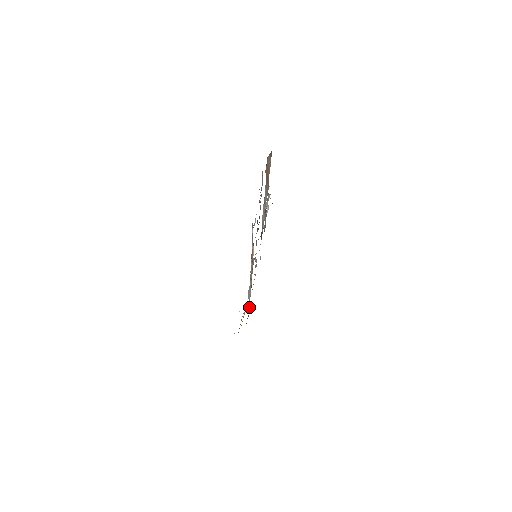
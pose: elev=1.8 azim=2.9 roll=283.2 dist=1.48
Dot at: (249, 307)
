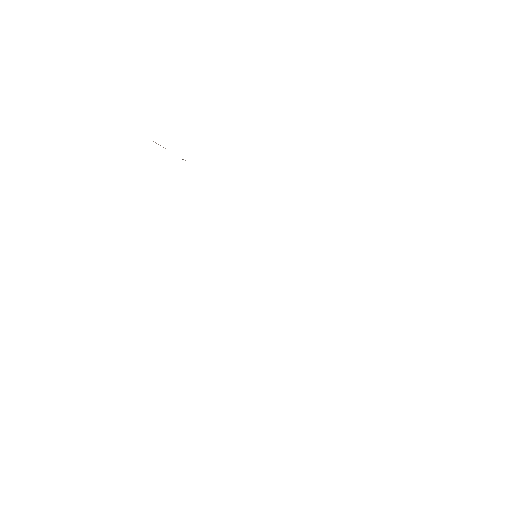
Dot at: occluded
